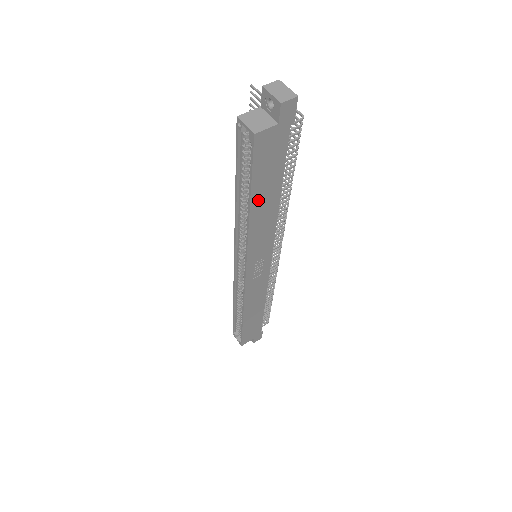
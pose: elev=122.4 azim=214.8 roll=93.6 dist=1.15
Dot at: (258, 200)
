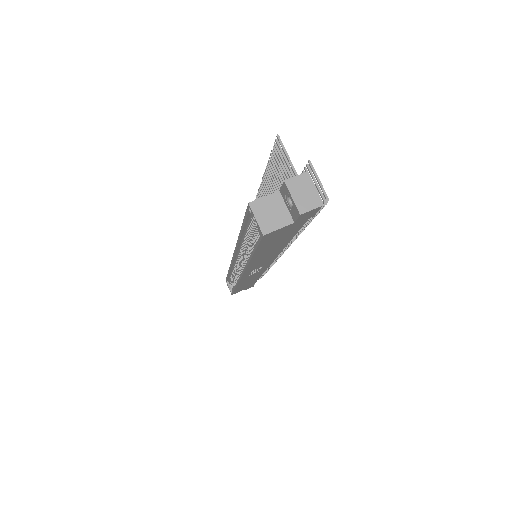
Dot at: (261, 253)
